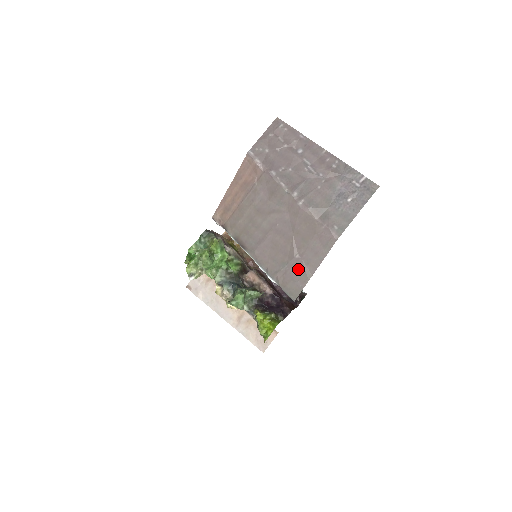
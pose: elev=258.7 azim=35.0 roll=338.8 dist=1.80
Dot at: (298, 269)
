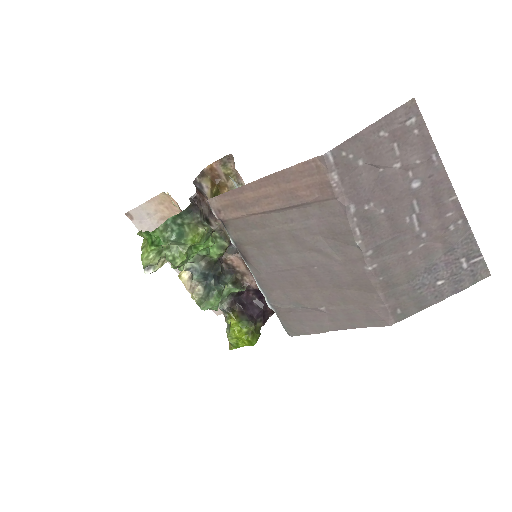
Dot at: (315, 318)
